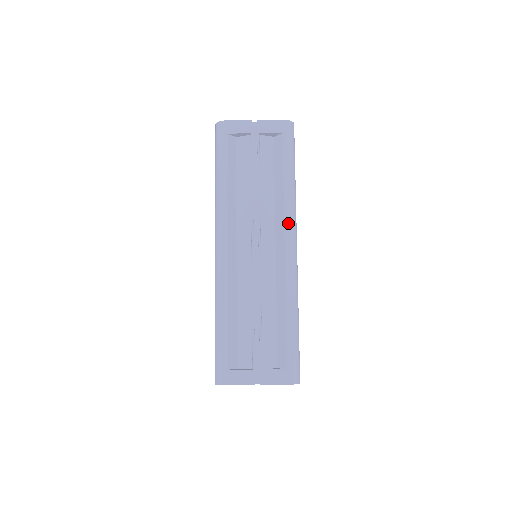
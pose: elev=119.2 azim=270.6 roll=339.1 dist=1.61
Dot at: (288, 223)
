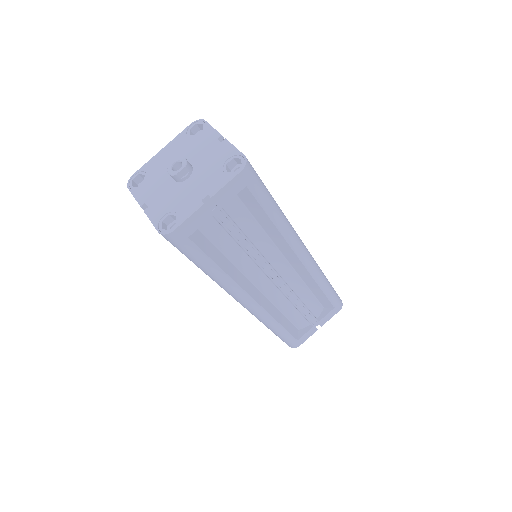
Dot at: (295, 246)
